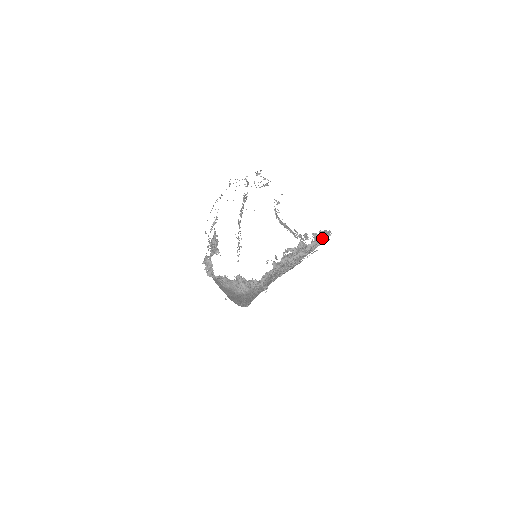
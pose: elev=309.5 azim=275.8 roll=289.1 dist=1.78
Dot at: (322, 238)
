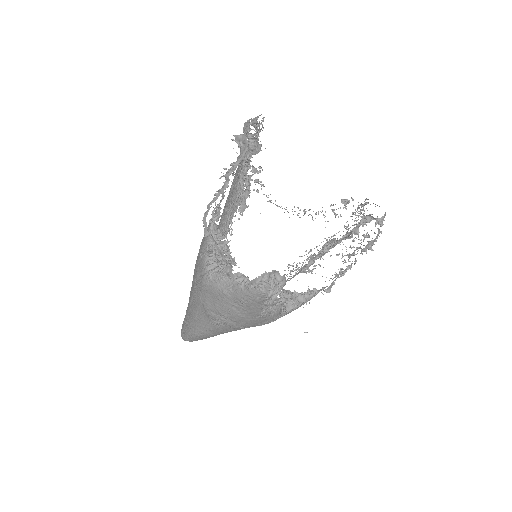
Dot at: occluded
